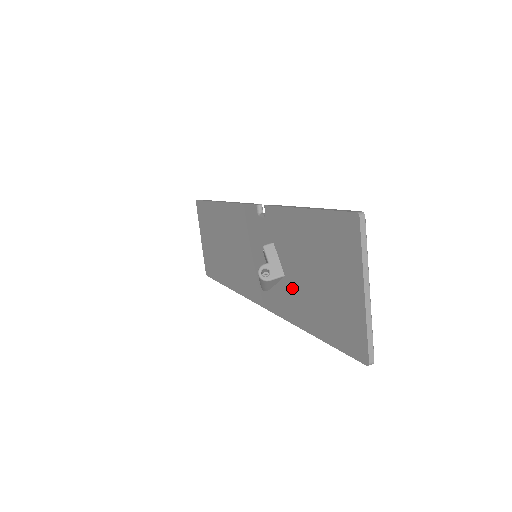
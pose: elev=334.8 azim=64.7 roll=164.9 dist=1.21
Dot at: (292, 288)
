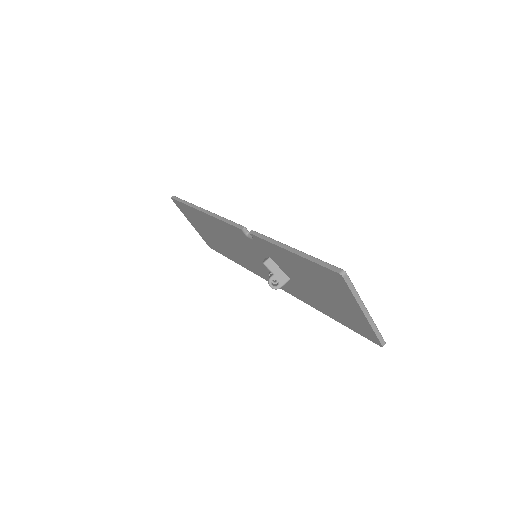
Dot at: (301, 288)
